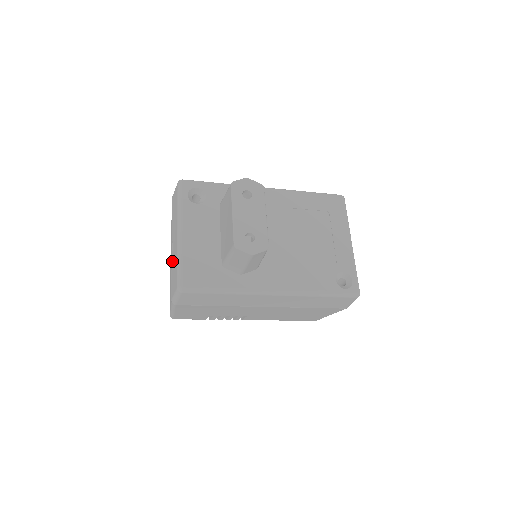
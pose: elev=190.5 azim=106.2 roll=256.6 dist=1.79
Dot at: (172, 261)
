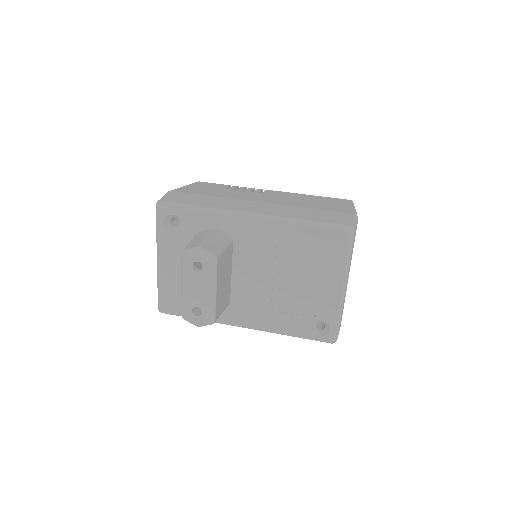
Dot at: occluded
